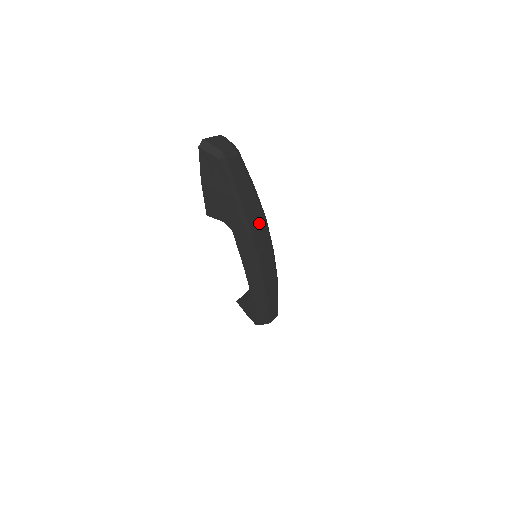
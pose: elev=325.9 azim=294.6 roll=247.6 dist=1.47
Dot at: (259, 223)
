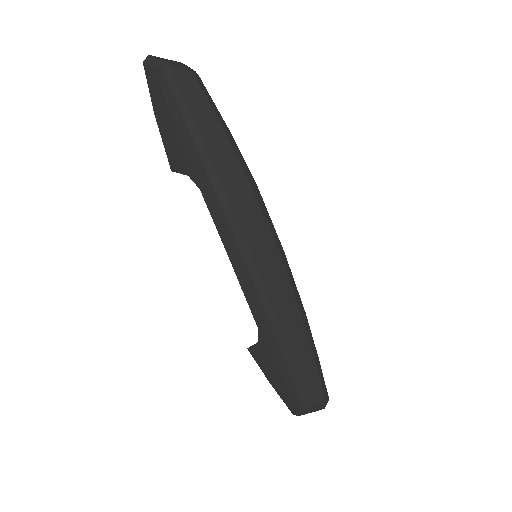
Dot at: (240, 185)
